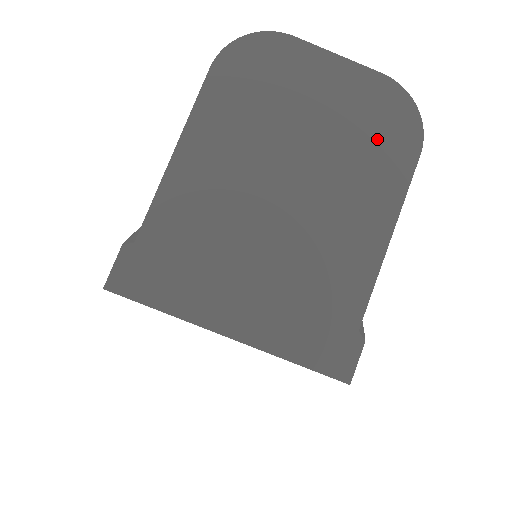
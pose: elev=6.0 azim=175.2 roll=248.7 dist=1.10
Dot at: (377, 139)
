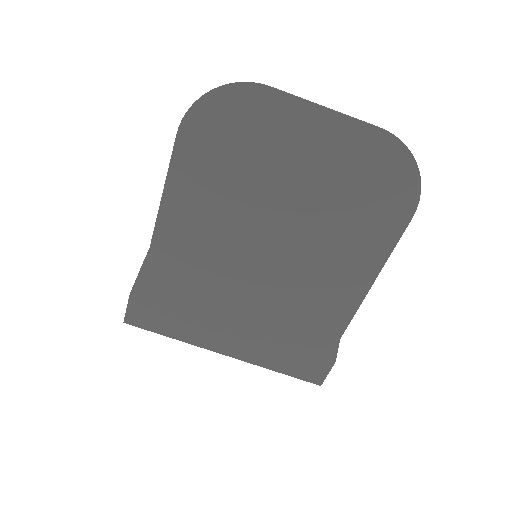
Dot at: (364, 204)
